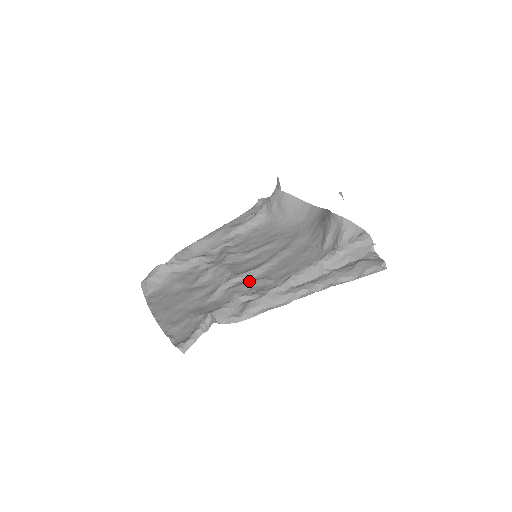
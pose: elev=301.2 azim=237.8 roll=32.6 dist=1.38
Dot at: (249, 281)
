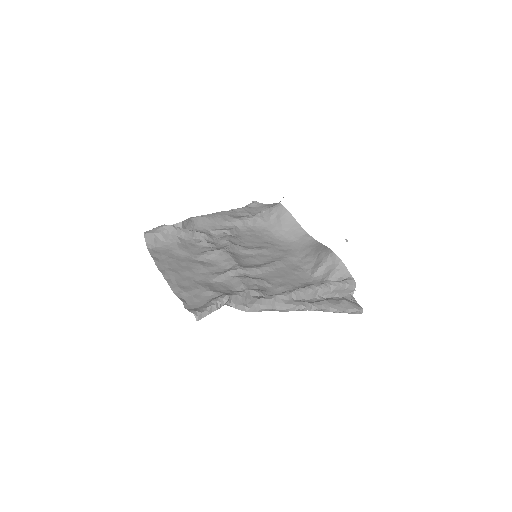
Dot at: (251, 277)
